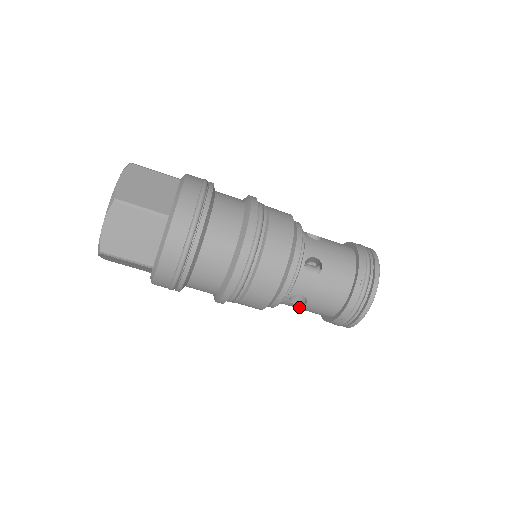
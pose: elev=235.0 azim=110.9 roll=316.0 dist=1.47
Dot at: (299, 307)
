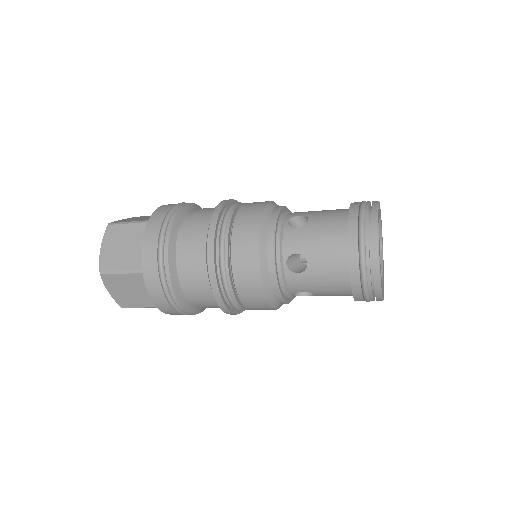
Dot at: occluded
